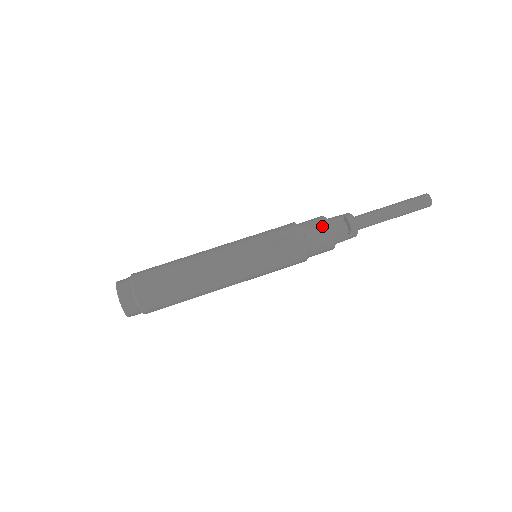
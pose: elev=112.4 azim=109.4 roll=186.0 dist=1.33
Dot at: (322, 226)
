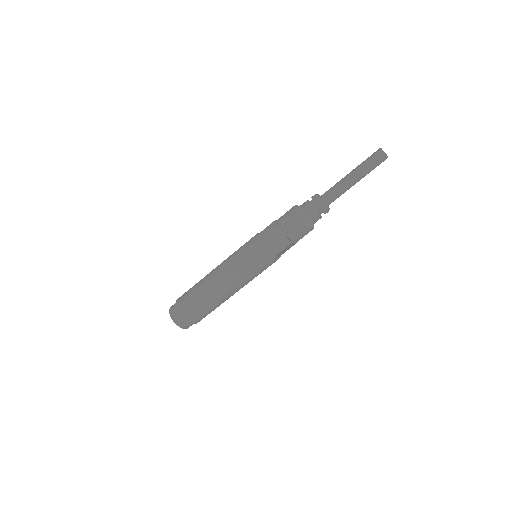
Dot at: occluded
